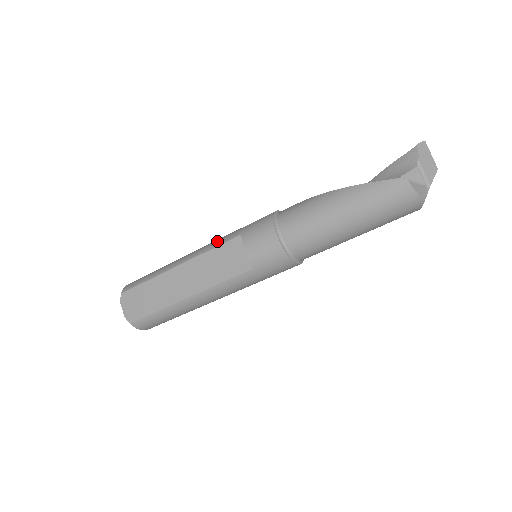
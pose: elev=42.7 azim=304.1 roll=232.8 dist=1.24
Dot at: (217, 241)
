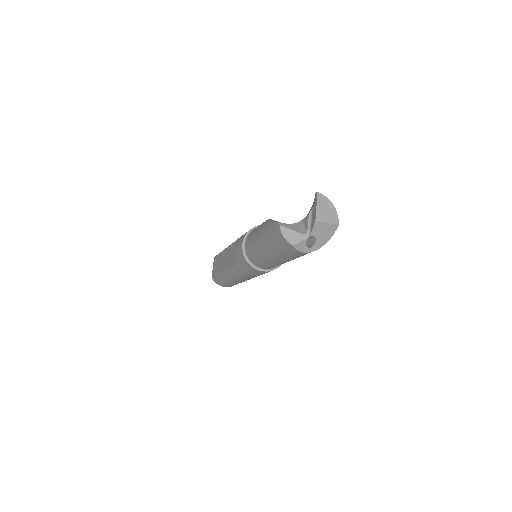
Dot at: occluded
